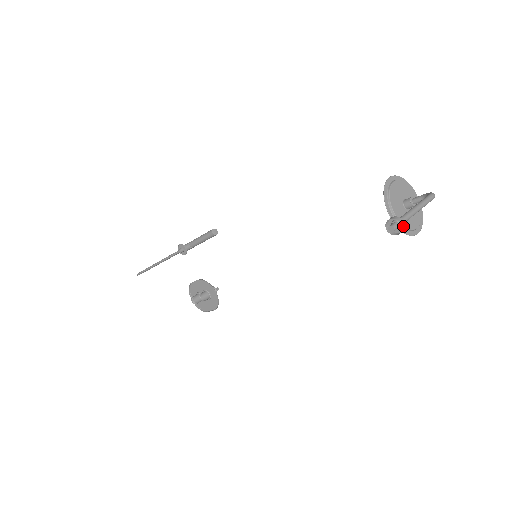
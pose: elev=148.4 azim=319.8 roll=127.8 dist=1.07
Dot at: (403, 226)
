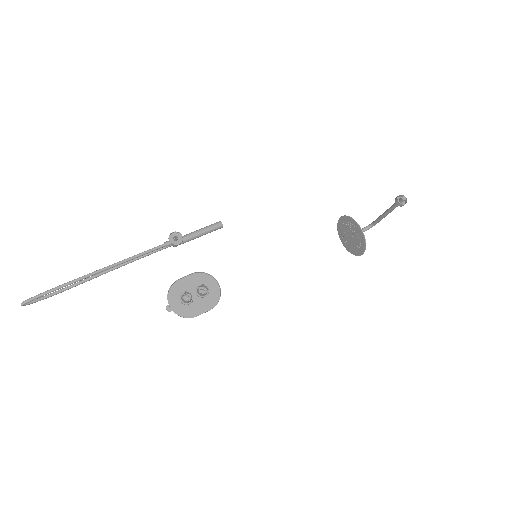
Dot at: (406, 200)
